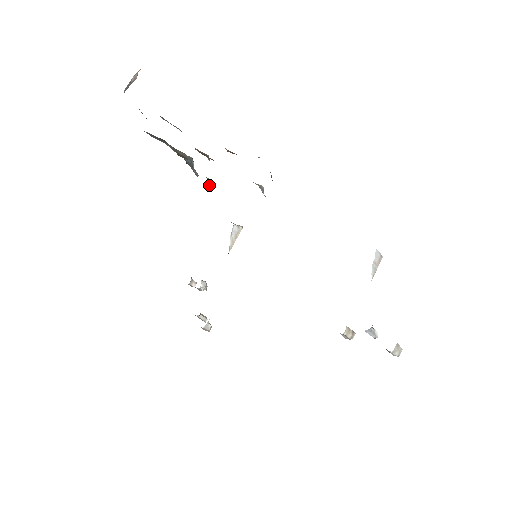
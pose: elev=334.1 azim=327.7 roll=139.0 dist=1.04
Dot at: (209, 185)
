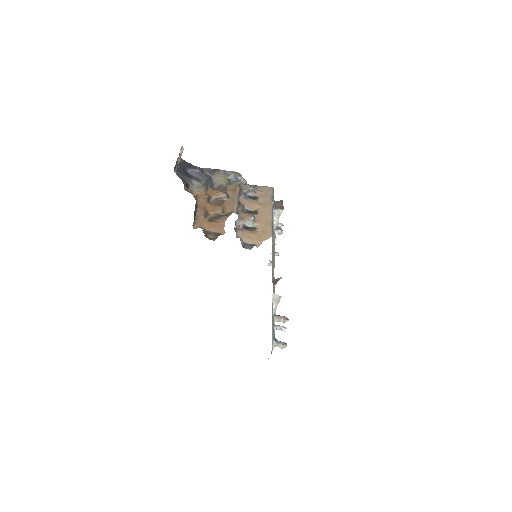
Dot at: (248, 193)
